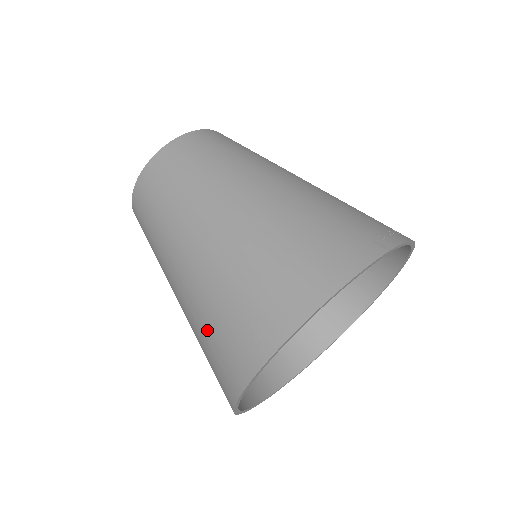
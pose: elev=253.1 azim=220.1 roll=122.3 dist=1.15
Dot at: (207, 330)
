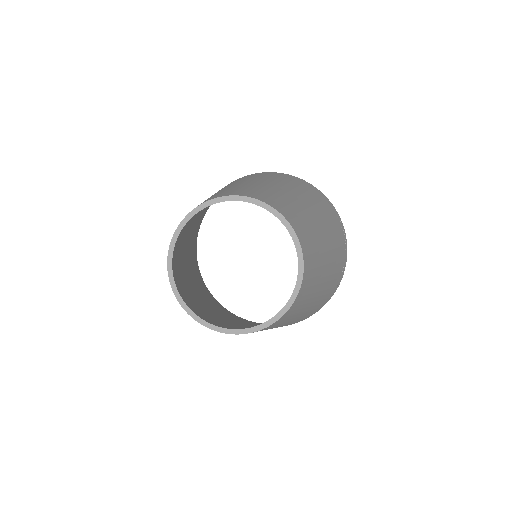
Dot at: occluded
